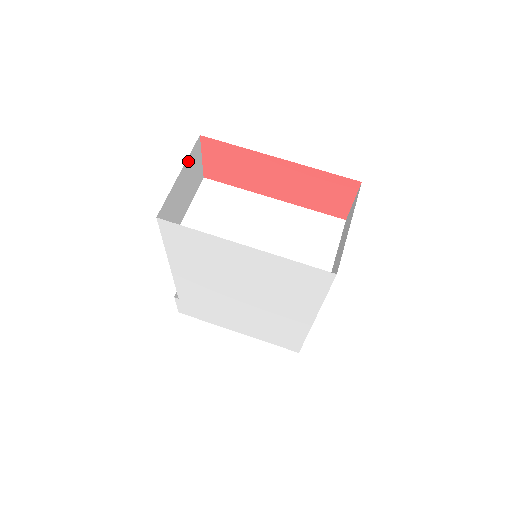
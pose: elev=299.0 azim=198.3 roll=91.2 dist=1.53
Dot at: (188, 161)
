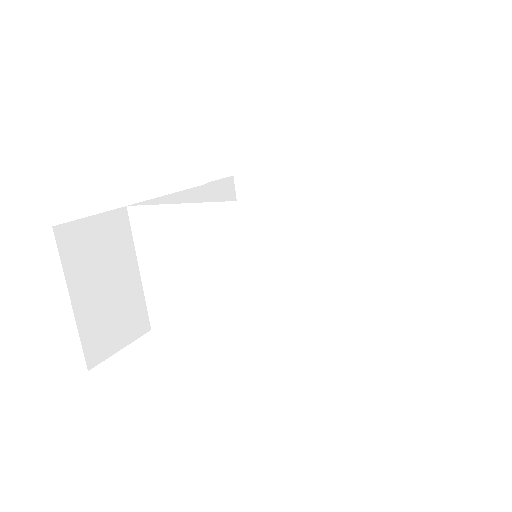
Dot at: (70, 269)
